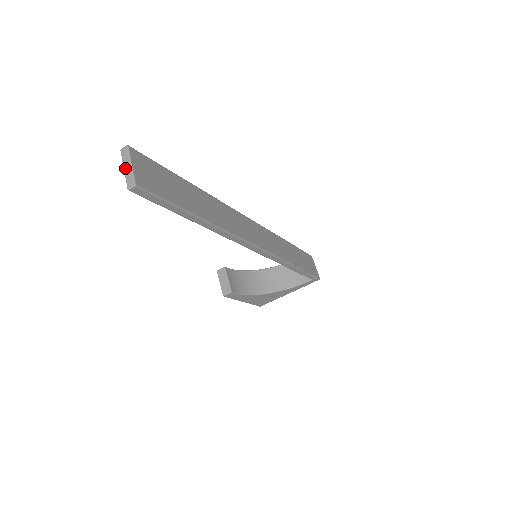
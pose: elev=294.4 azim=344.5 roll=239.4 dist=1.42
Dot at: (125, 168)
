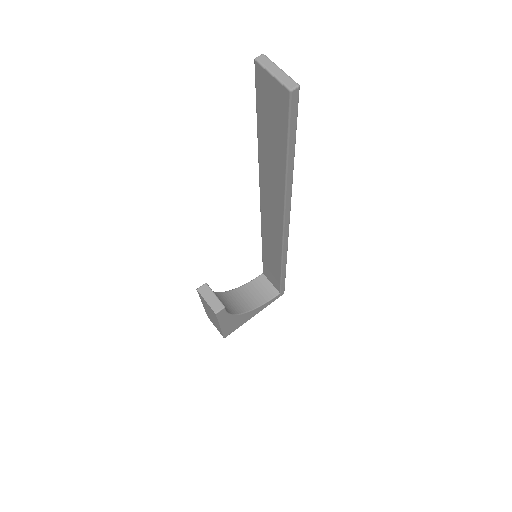
Dot at: (274, 72)
